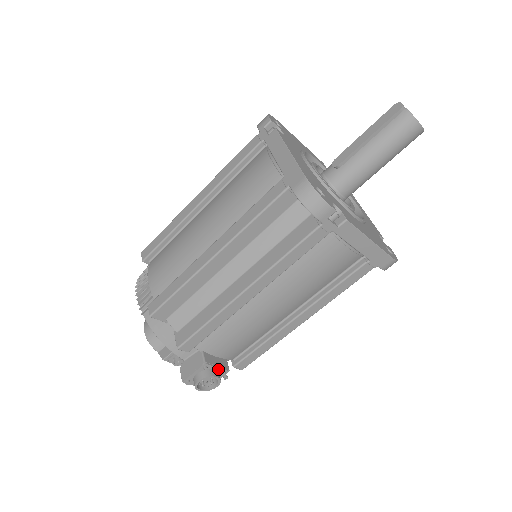
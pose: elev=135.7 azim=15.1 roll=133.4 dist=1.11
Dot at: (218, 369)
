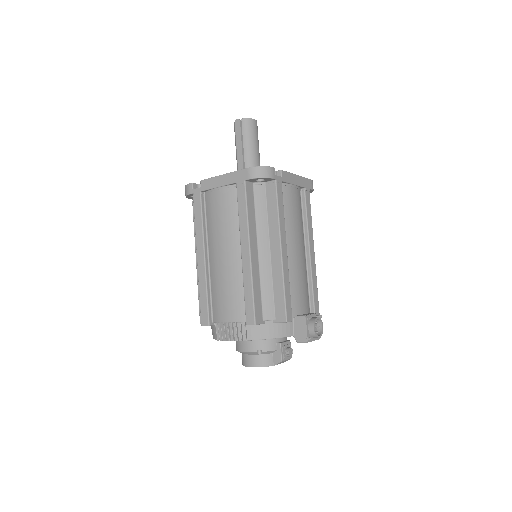
Dot at: (313, 316)
